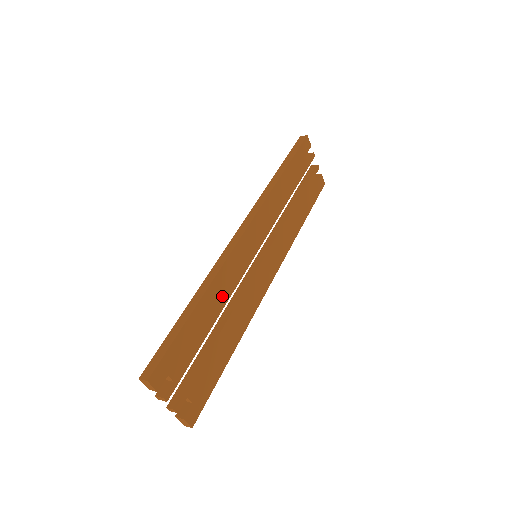
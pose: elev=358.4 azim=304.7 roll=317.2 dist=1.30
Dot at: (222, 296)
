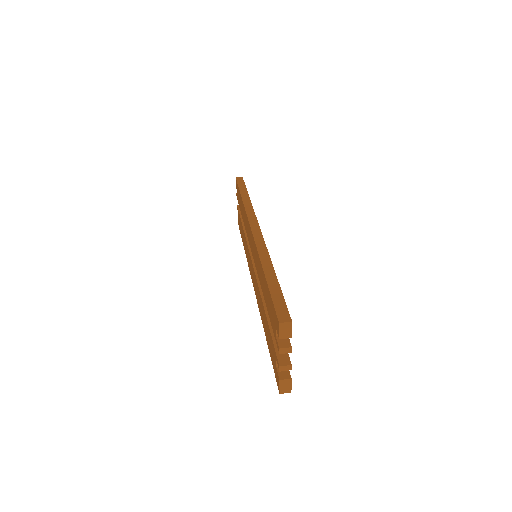
Dot at: occluded
